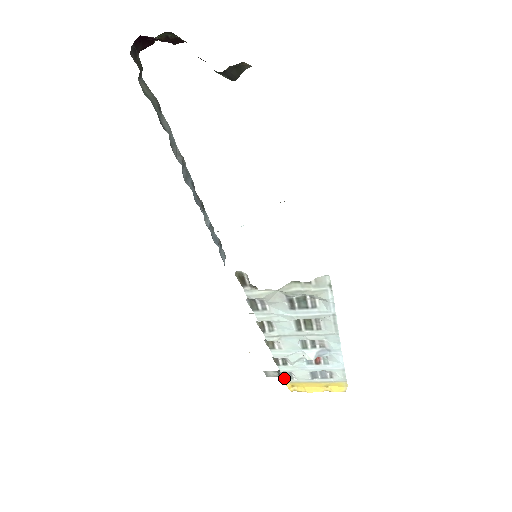
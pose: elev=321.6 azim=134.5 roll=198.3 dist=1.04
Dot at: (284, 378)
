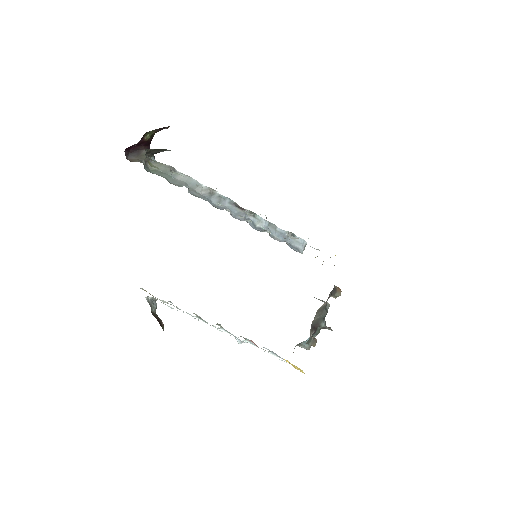
Dot at: occluded
